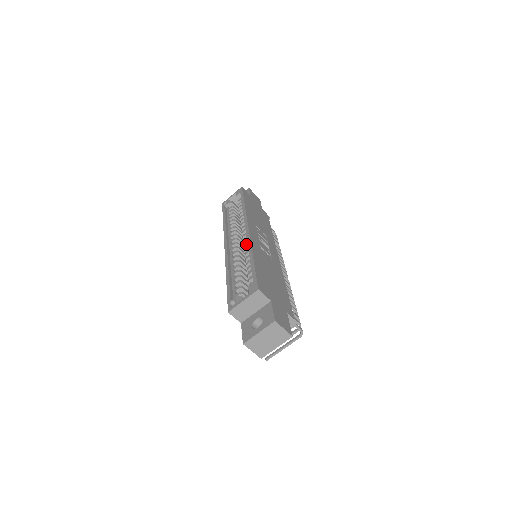
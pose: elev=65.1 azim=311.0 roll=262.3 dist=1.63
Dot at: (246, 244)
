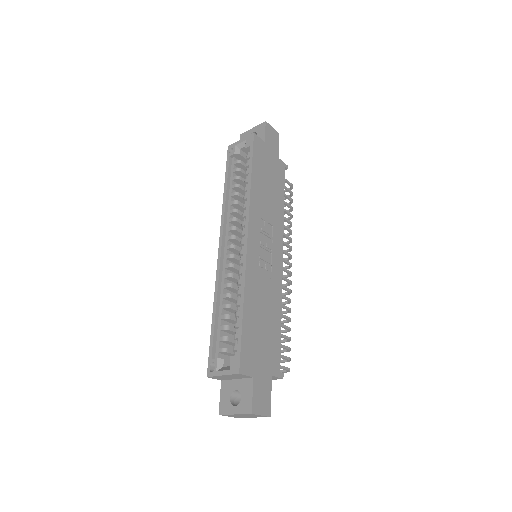
Dot at: (242, 263)
